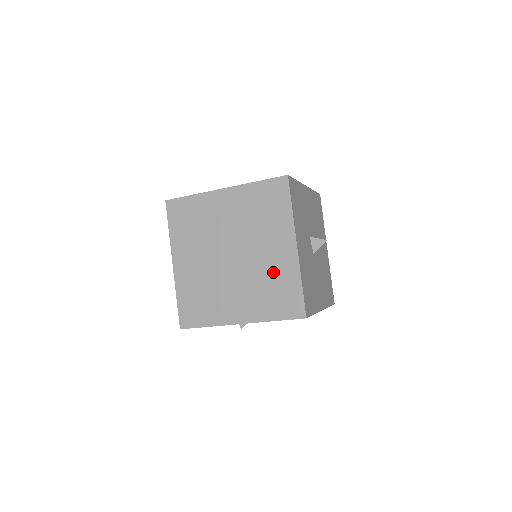
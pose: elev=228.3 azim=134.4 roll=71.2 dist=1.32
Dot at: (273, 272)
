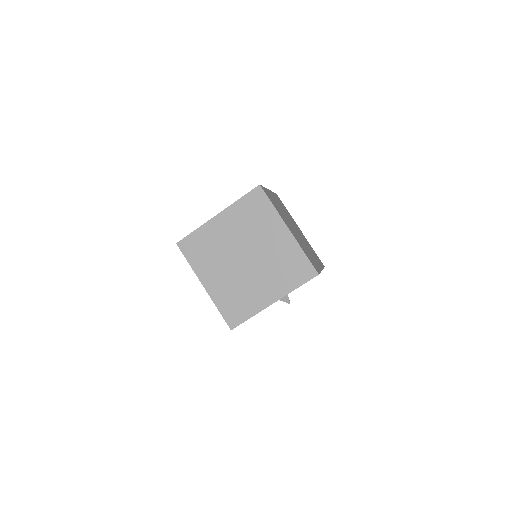
Dot at: (249, 294)
